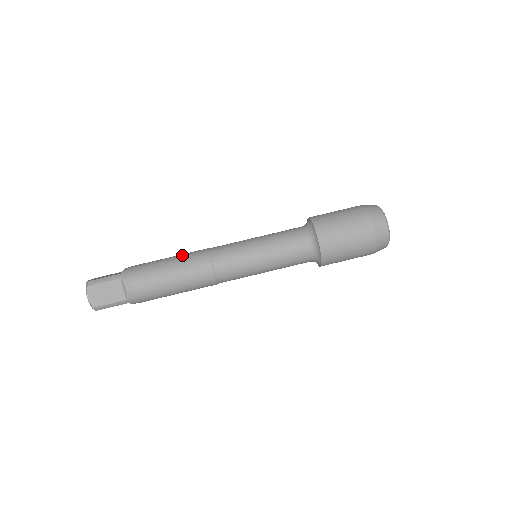
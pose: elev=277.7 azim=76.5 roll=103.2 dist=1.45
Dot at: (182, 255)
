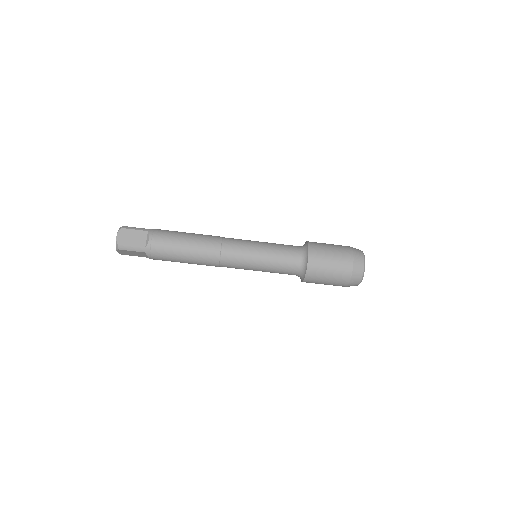
Dot at: (197, 249)
